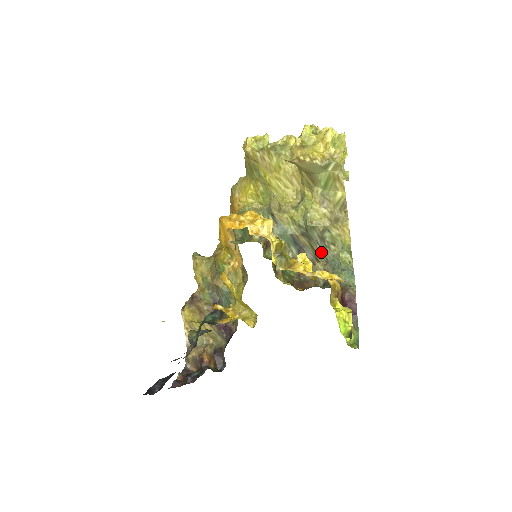
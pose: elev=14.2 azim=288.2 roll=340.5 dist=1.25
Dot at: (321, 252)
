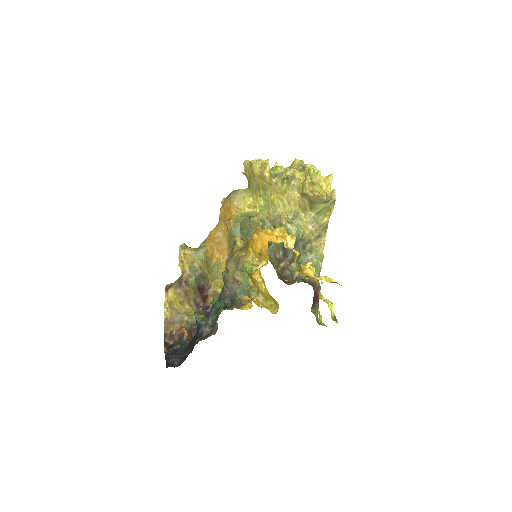
Dot at: occluded
